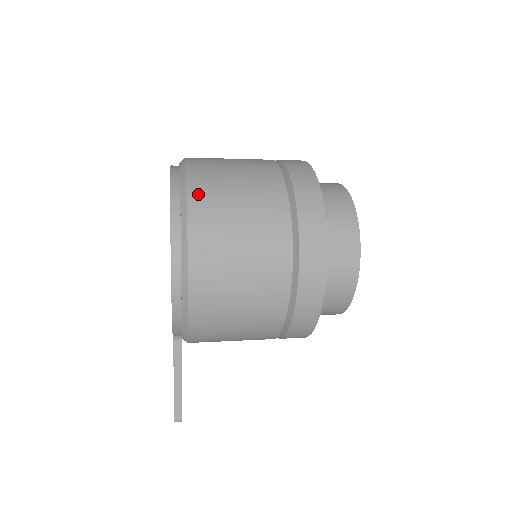
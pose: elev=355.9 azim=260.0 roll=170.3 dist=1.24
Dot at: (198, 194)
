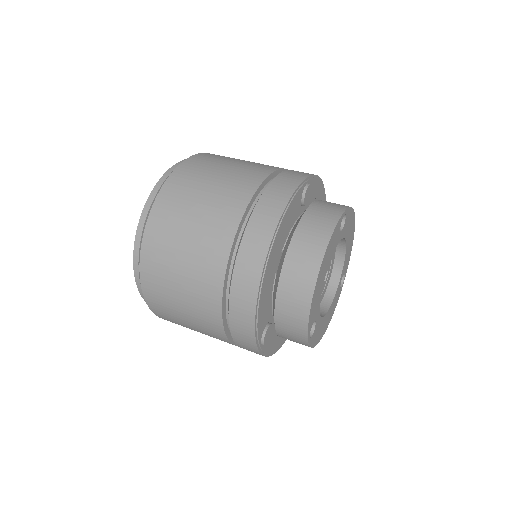
Dot at: (151, 299)
